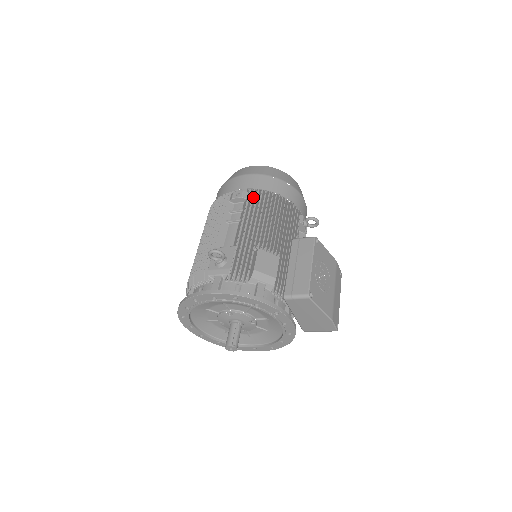
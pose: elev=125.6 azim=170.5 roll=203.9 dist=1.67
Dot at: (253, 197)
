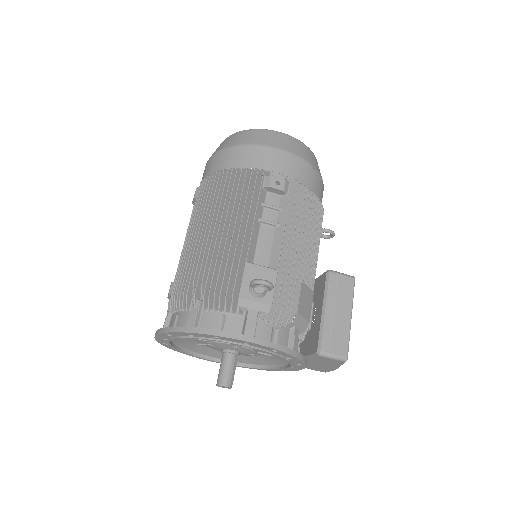
Dot at: (291, 191)
